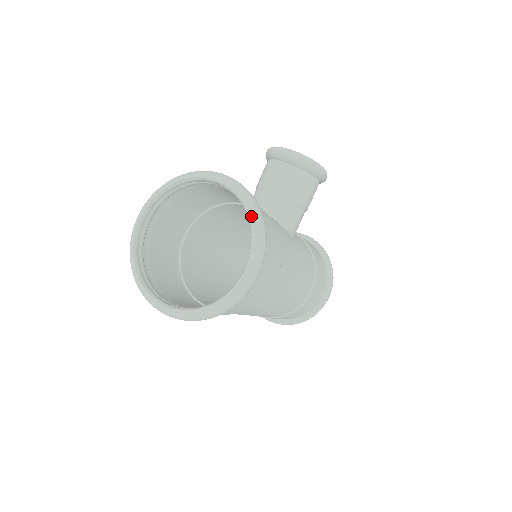
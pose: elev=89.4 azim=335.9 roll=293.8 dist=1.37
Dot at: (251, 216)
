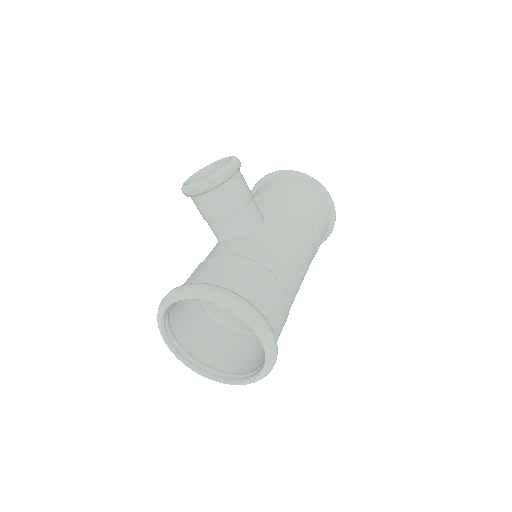
Dot at: (226, 306)
